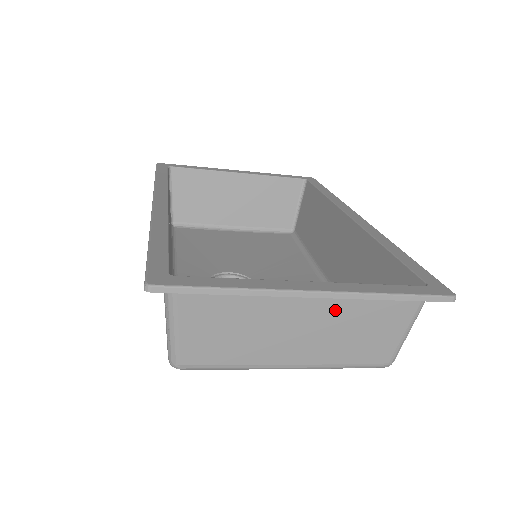
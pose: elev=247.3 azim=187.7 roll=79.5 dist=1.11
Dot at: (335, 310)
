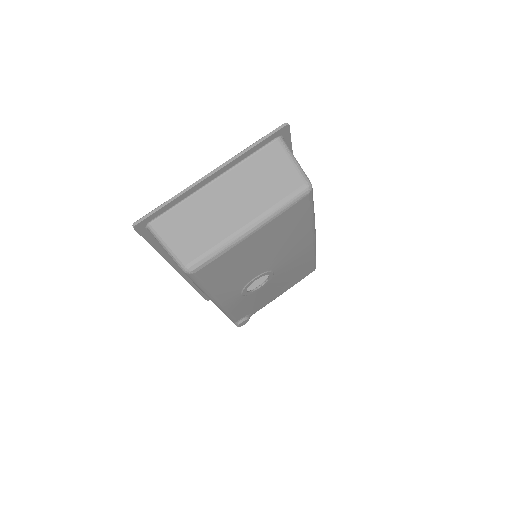
Dot at: (239, 179)
